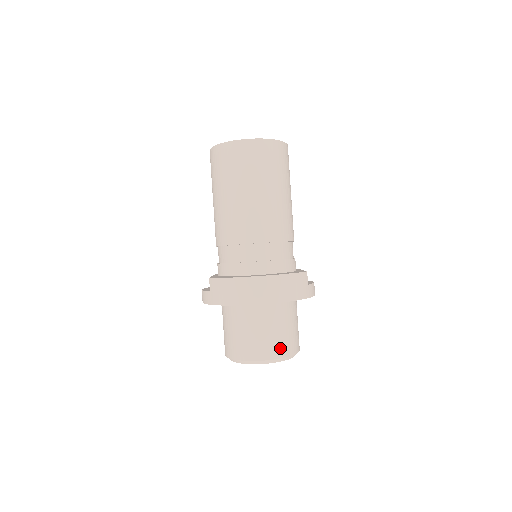
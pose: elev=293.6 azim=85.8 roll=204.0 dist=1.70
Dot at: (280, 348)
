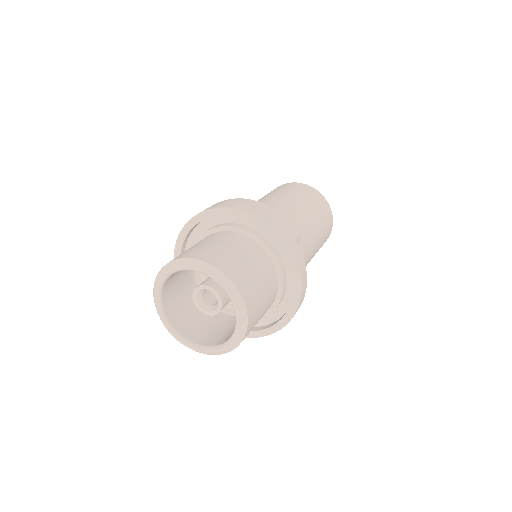
Dot at: (222, 261)
